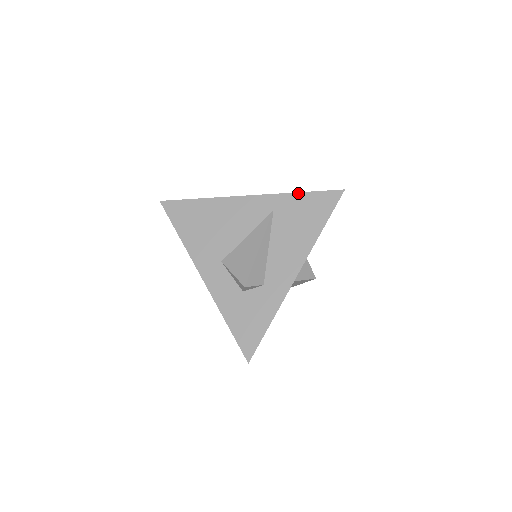
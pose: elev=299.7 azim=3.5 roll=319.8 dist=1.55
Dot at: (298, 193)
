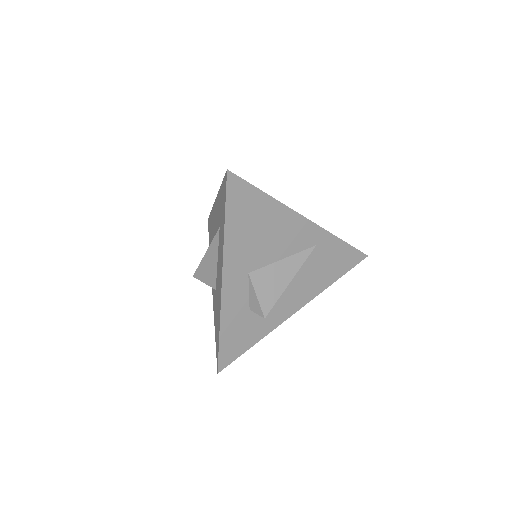
Dot at: (341, 240)
